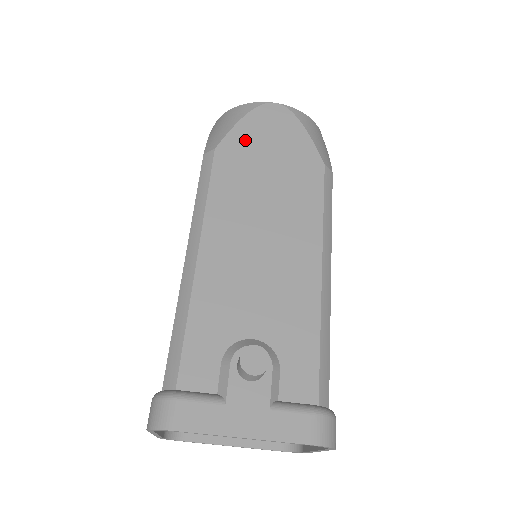
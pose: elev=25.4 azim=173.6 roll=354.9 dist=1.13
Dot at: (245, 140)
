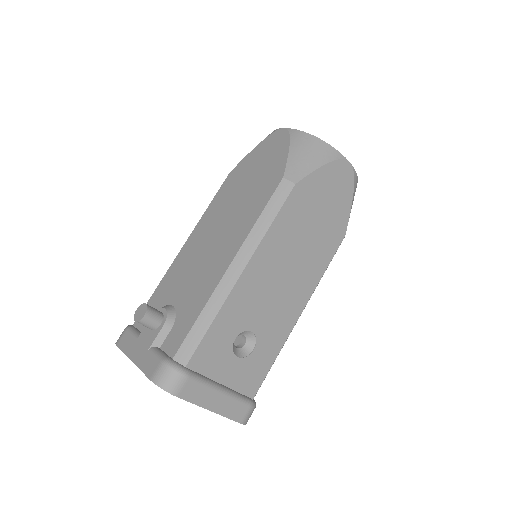
Dot at: (248, 163)
